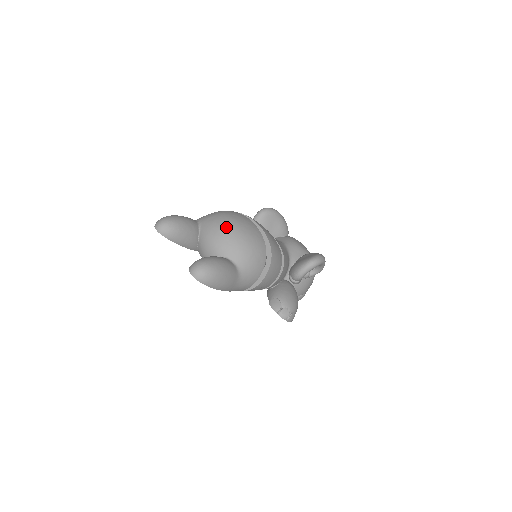
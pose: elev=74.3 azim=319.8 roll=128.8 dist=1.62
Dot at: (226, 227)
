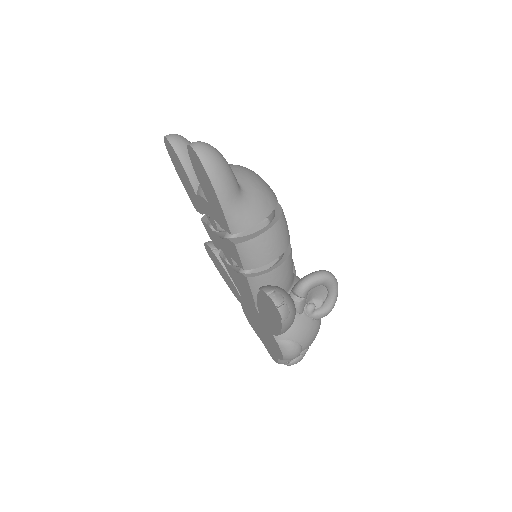
Dot at: occluded
